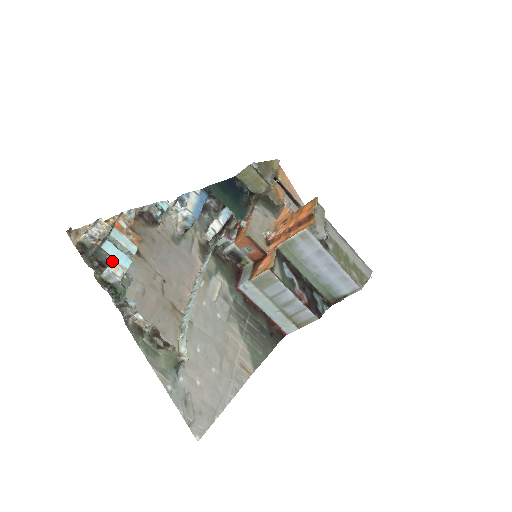
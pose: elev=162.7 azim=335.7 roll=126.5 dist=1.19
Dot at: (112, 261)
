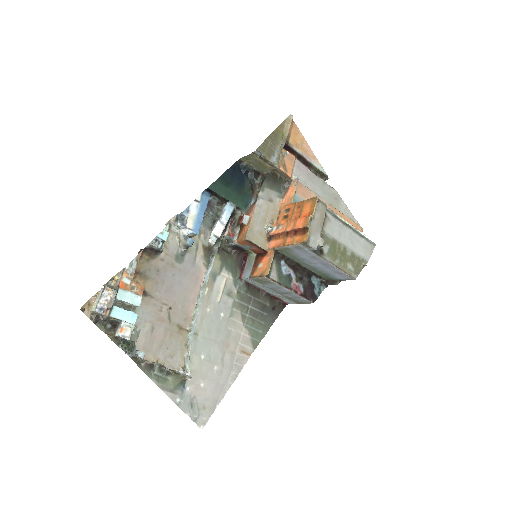
Dot at: (120, 325)
